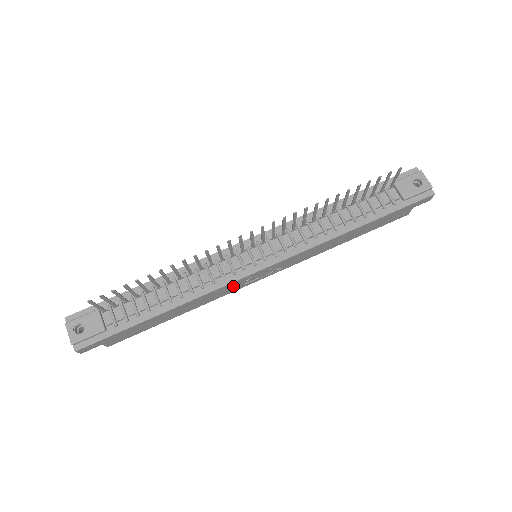
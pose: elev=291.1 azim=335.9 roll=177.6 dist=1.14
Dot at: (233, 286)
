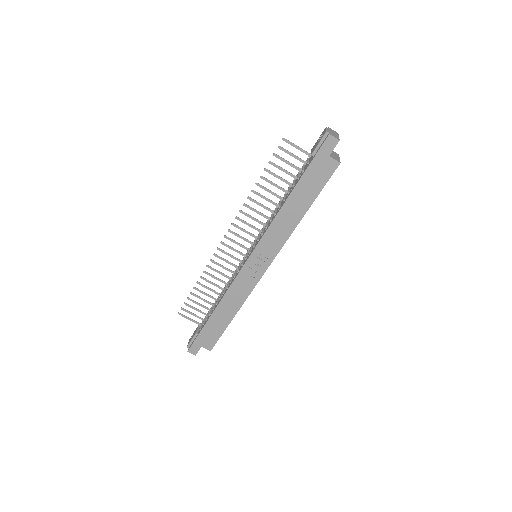
Dot at: (244, 281)
